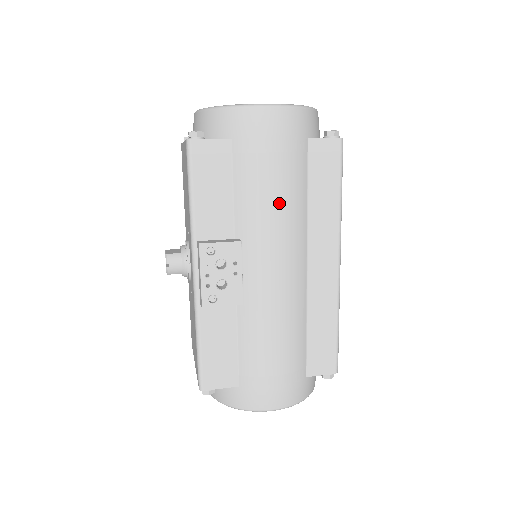
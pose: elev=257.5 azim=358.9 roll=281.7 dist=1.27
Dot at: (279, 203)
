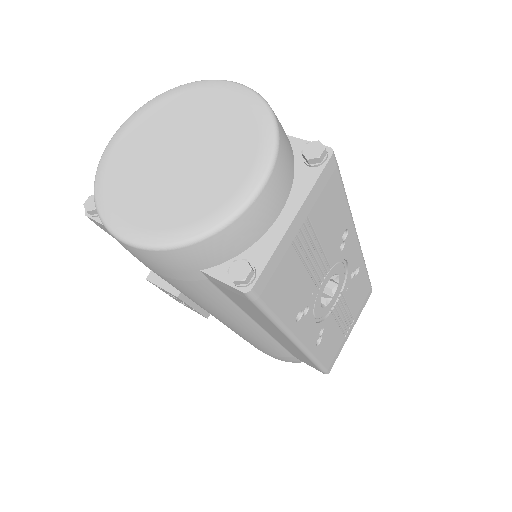
Dot at: (194, 299)
